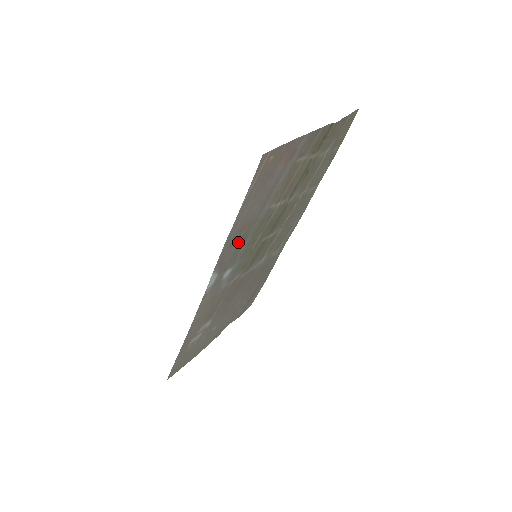
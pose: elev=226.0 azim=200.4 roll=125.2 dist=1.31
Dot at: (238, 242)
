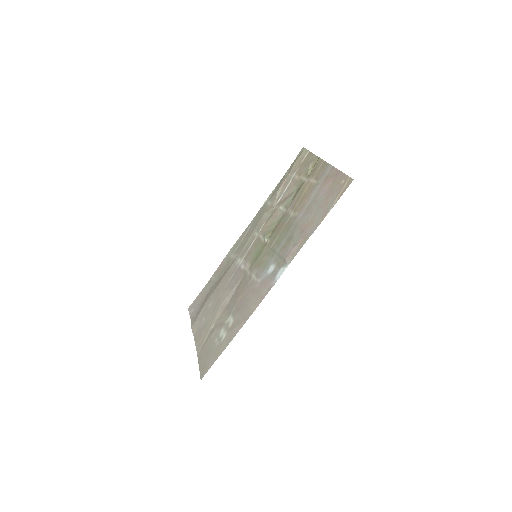
Dot at: (290, 242)
